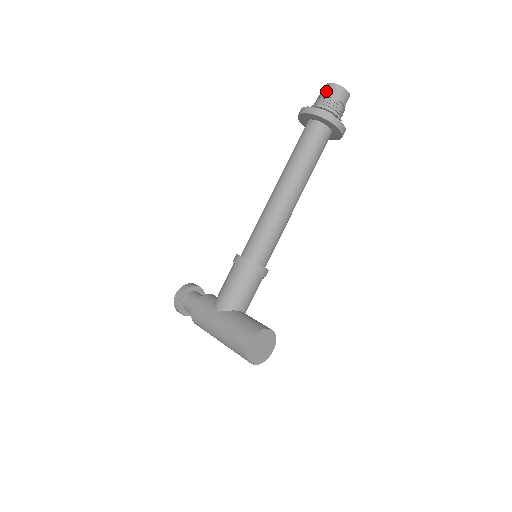
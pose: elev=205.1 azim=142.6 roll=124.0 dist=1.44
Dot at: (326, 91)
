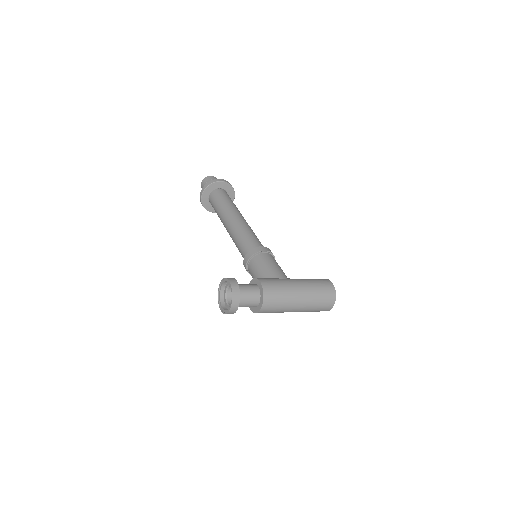
Dot at: (214, 178)
